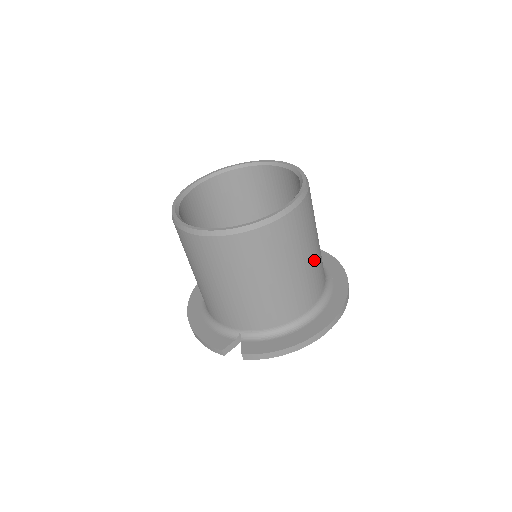
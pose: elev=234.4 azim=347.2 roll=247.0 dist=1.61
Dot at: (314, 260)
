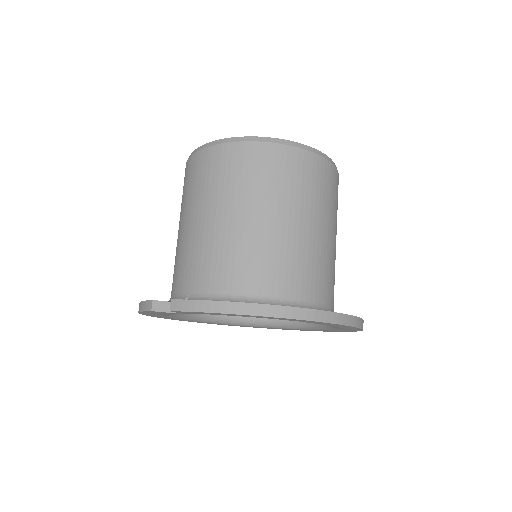
Dot at: (316, 241)
